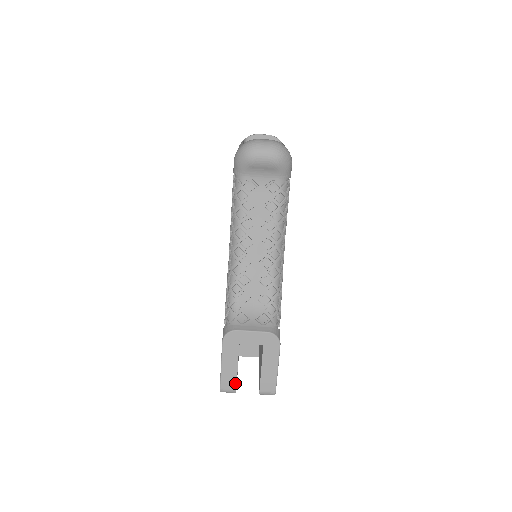
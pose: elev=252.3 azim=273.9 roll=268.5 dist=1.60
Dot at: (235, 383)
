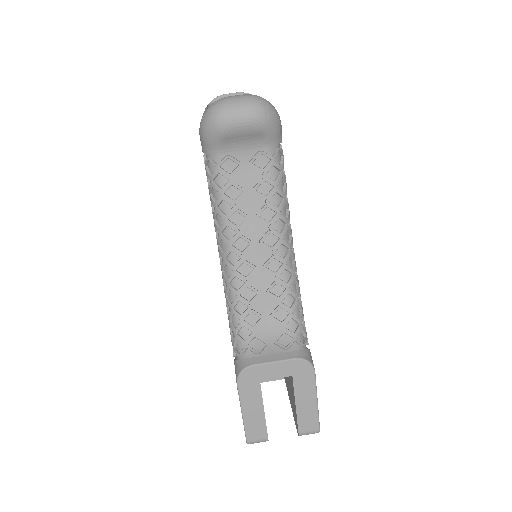
Dot at: (265, 430)
